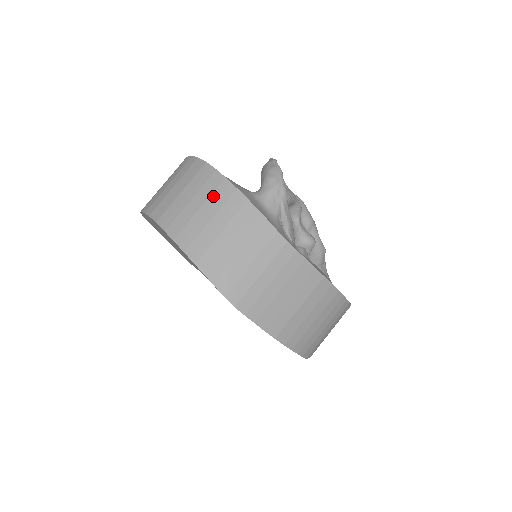
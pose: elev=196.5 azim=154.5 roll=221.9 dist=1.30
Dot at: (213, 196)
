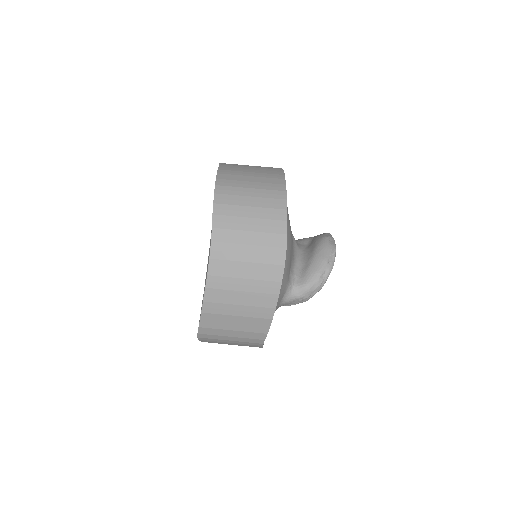
Dot at: (258, 295)
